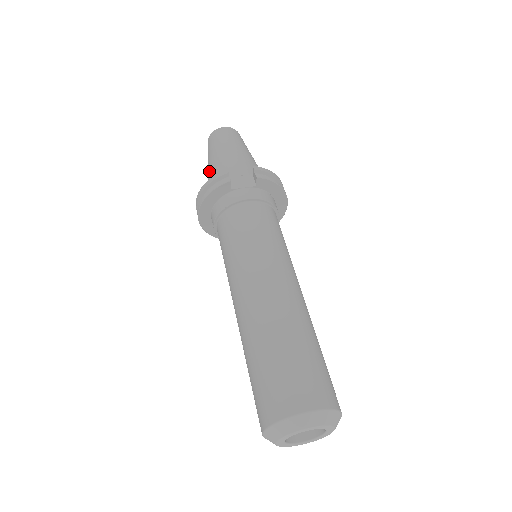
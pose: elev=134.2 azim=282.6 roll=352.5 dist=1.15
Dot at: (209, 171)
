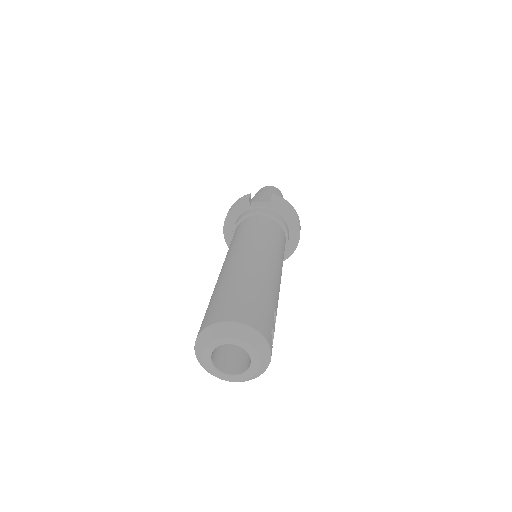
Dot at: occluded
